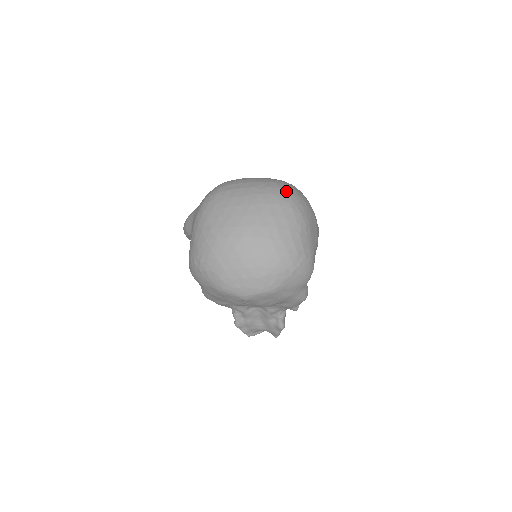
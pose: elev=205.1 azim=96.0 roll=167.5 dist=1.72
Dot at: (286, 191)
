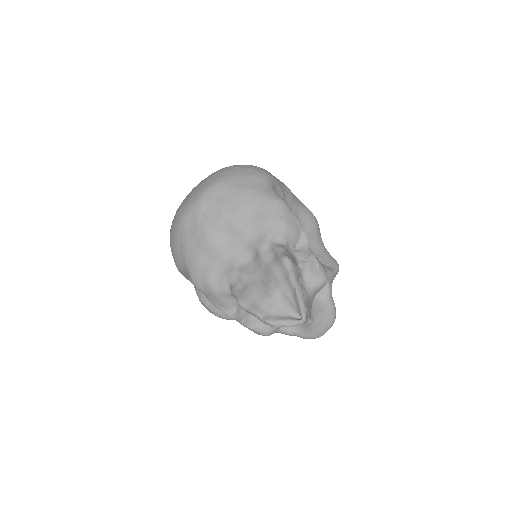
Dot at: occluded
